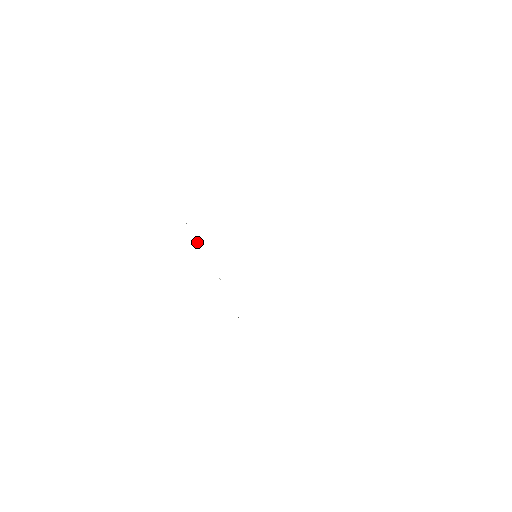
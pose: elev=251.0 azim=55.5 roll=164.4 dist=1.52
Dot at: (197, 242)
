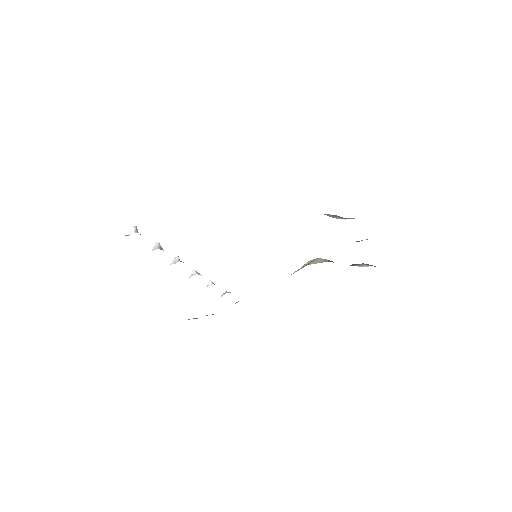
Dot at: (160, 246)
